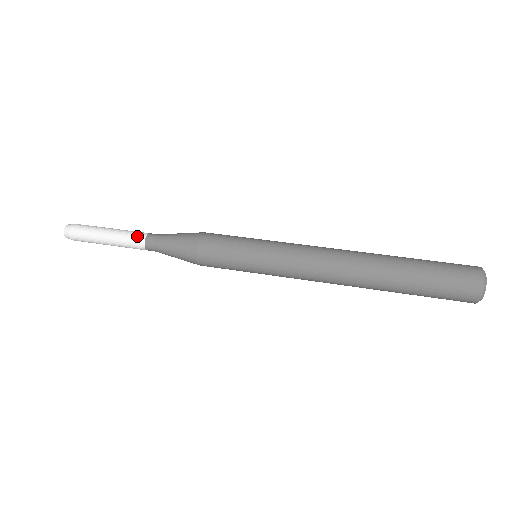
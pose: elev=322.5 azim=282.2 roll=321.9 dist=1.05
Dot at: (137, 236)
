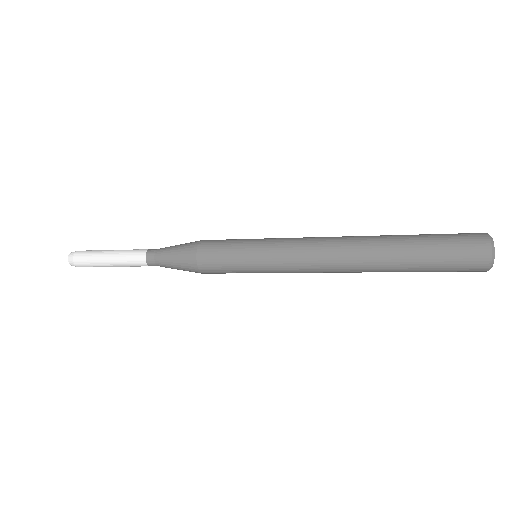
Dot at: (137, 256)
